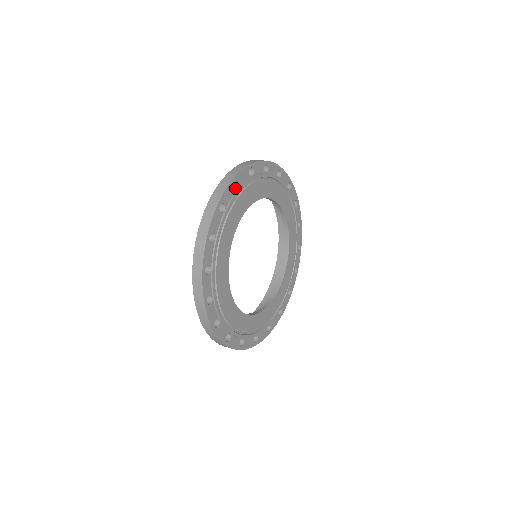
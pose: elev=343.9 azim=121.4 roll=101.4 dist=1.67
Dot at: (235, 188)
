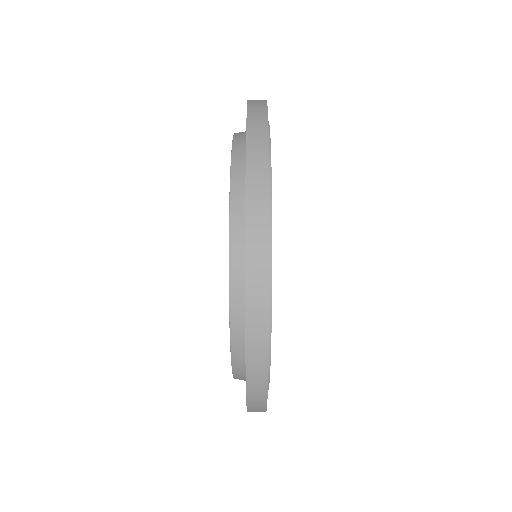
Dot at: occluded
